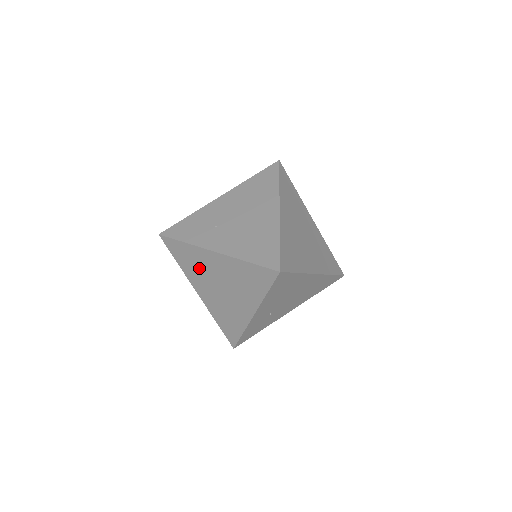
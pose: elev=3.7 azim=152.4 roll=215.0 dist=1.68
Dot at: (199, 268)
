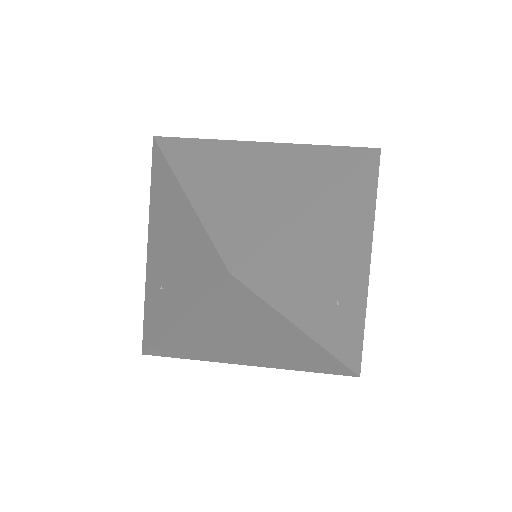
Dot at: (204, 347)
